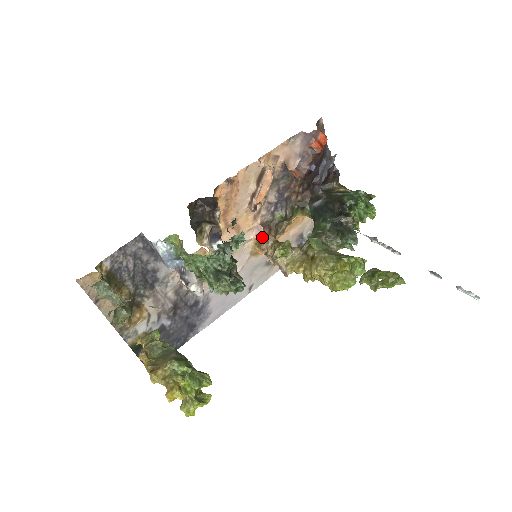
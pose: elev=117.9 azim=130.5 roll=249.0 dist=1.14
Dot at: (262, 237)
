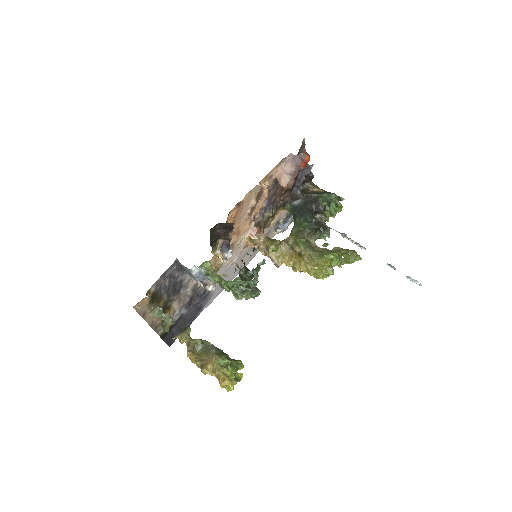
Dot at: (255, 235)
